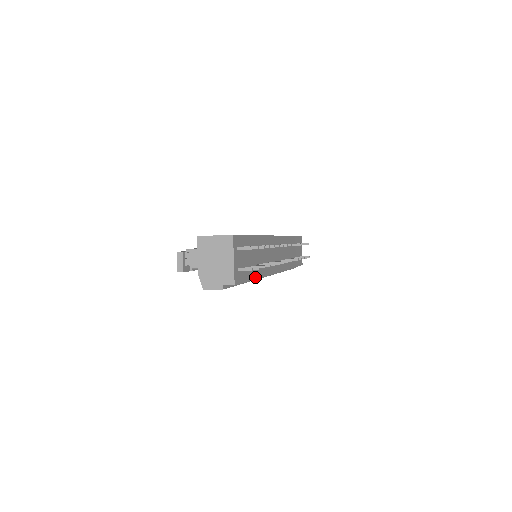
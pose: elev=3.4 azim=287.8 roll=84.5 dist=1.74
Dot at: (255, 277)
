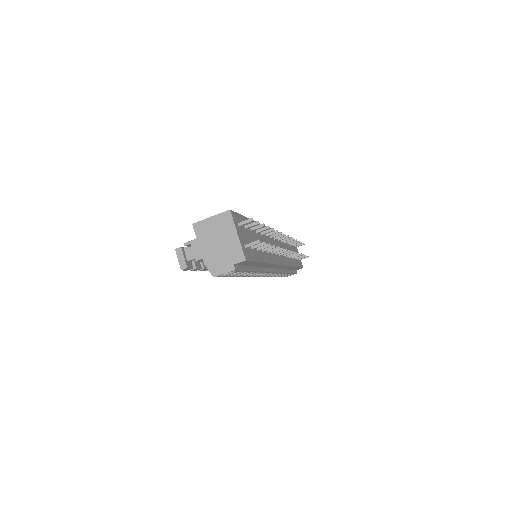
Dot at: (263, 261)
